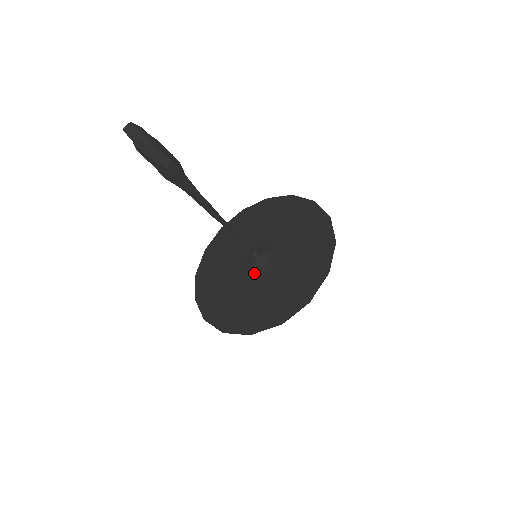
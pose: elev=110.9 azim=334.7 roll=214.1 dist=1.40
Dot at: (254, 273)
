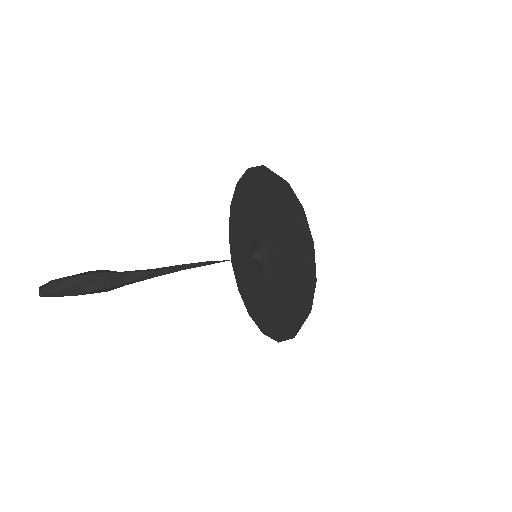
Dot at: (265, 272)
